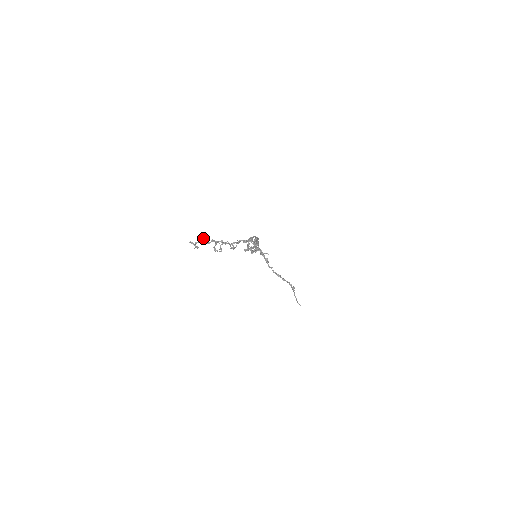
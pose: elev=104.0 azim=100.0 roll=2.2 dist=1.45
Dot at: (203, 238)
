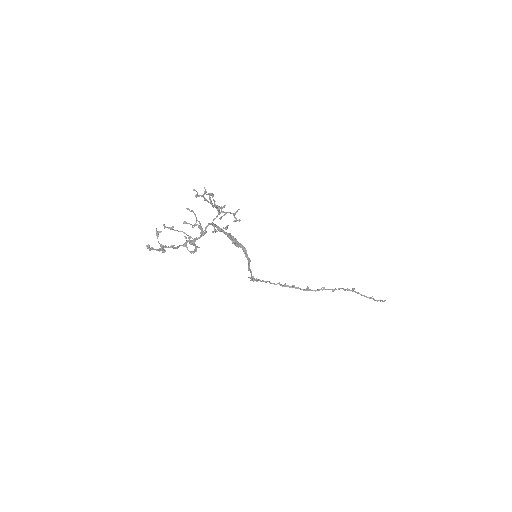
Dot at: occluded
